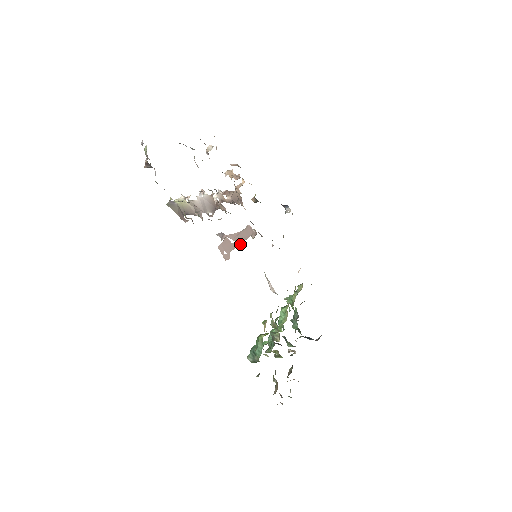
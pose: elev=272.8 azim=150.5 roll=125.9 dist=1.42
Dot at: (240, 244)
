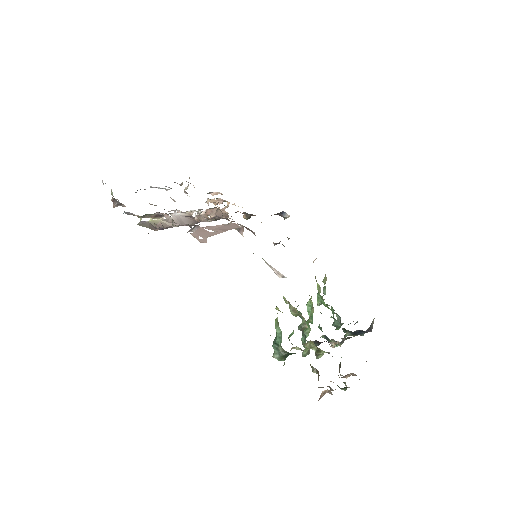
Dot at: occluded
